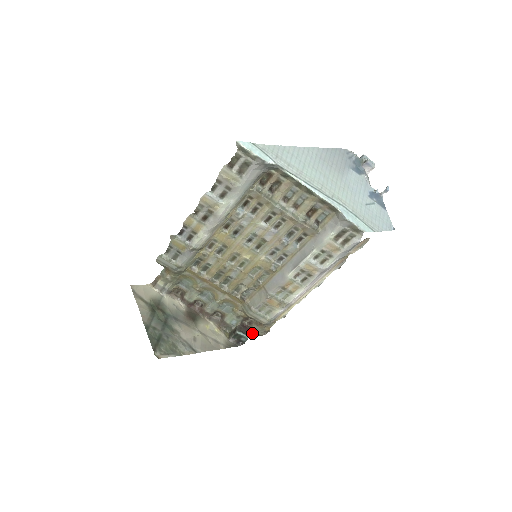
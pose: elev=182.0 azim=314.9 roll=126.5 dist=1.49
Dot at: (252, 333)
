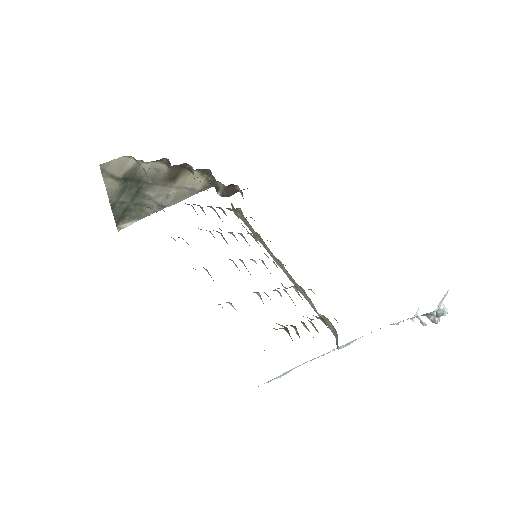
Dot at: (235, 191)
